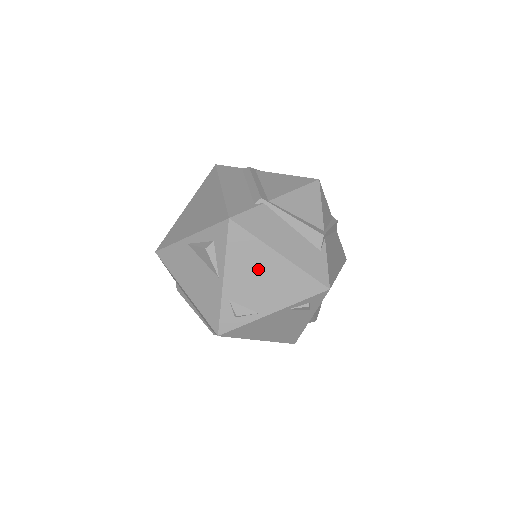
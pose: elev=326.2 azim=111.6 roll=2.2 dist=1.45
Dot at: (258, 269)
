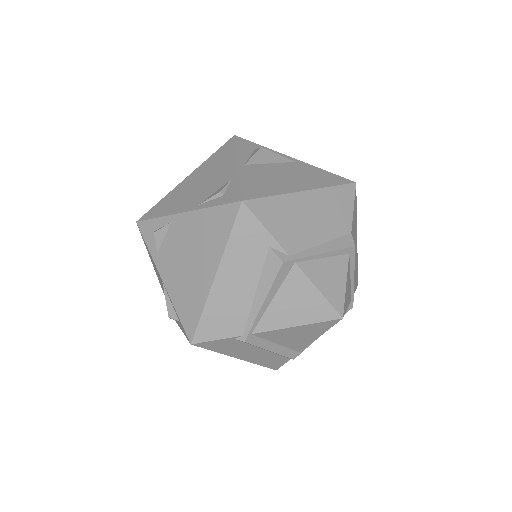
Dot at: occluded
